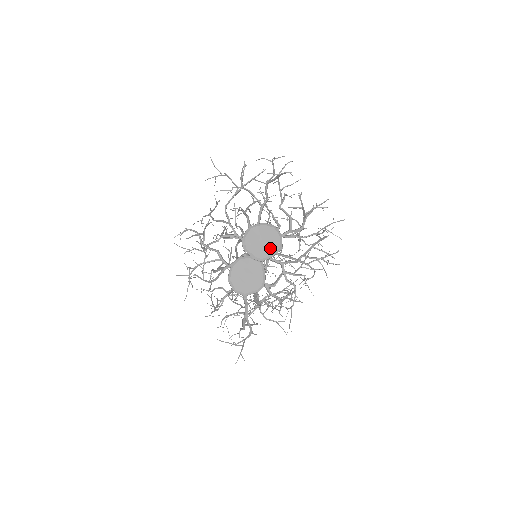
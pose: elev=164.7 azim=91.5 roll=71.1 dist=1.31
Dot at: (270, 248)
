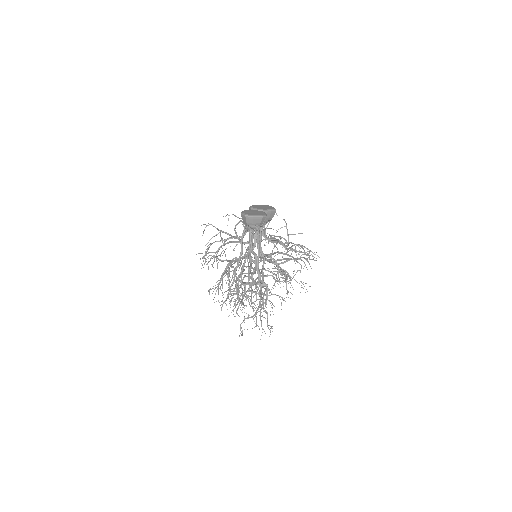
Dot at: (268, 208)
